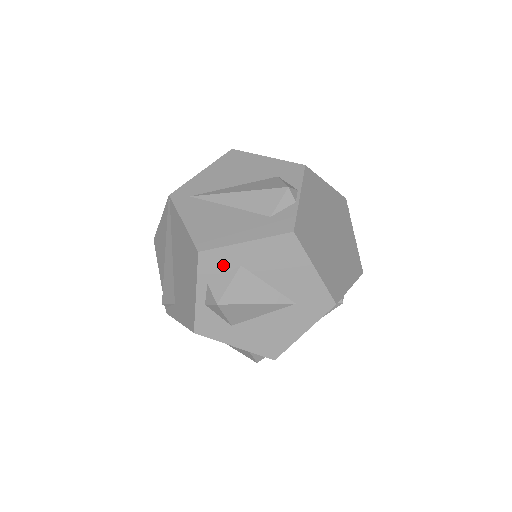
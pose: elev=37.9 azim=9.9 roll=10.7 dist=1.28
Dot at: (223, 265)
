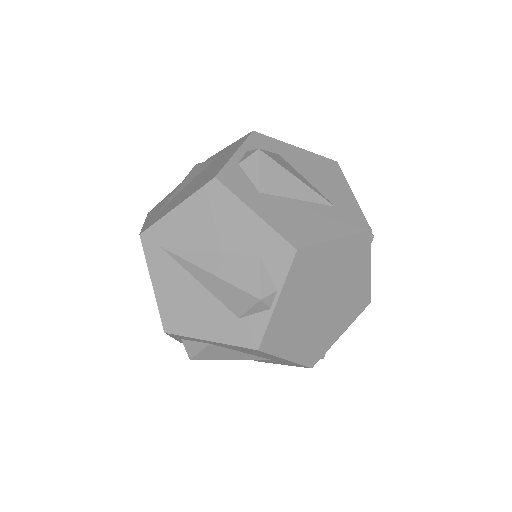
Dot at: (192, 340)
